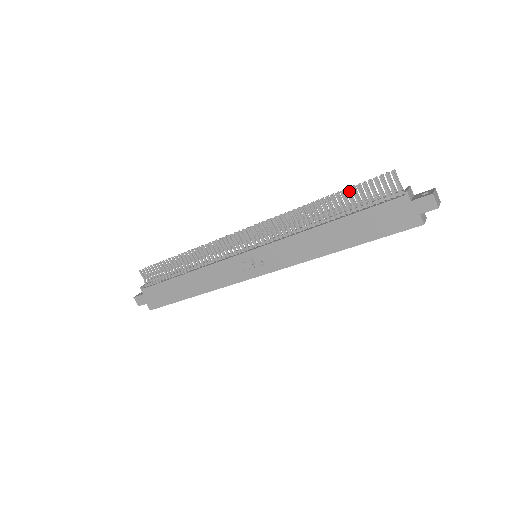
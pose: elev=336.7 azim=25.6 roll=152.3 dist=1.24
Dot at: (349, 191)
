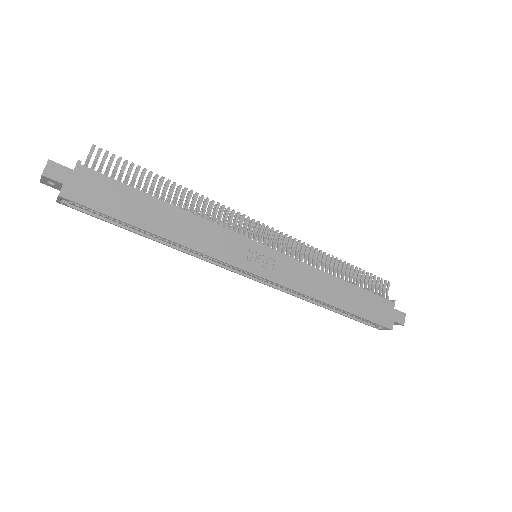
Dot at: (360, 271)
